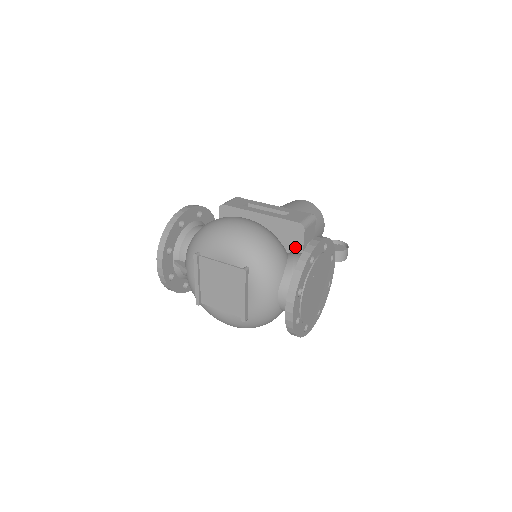
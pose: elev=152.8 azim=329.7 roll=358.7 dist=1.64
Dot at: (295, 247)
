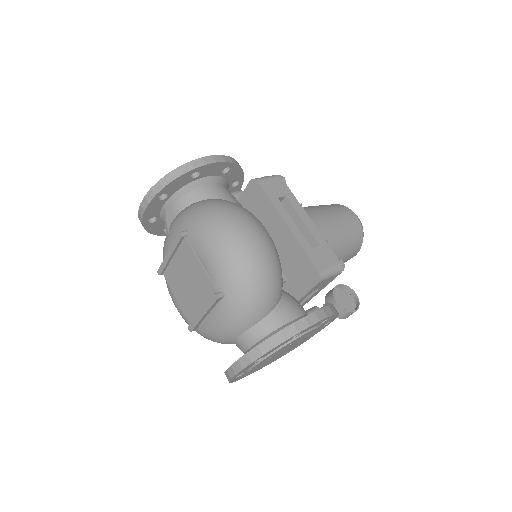
Dot at: (298, 287)
